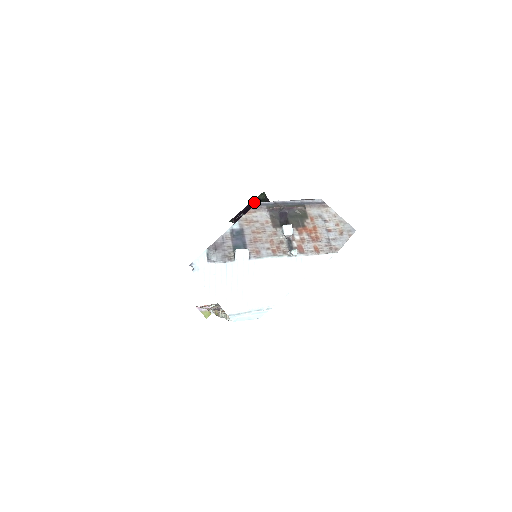
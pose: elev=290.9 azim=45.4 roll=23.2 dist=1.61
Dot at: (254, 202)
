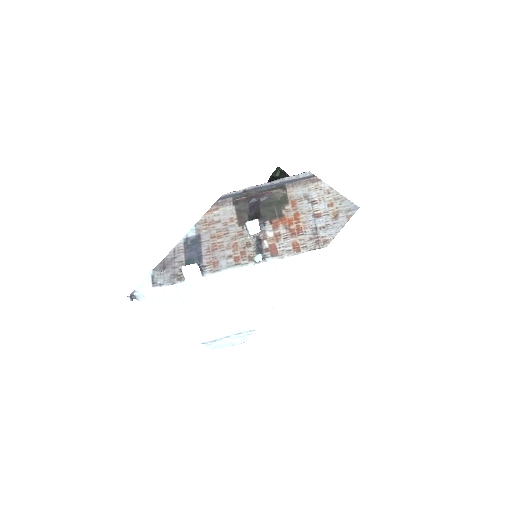
Dot at: occluded
